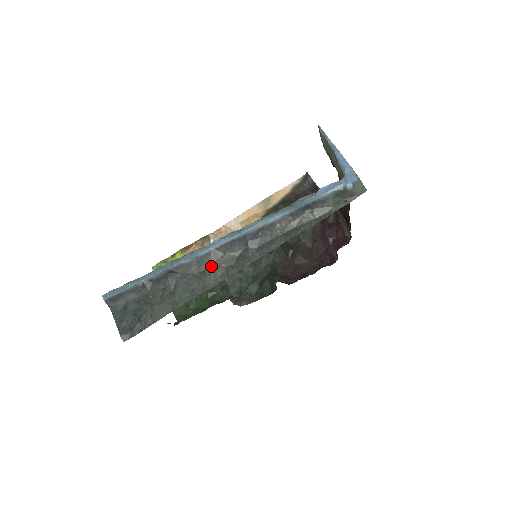
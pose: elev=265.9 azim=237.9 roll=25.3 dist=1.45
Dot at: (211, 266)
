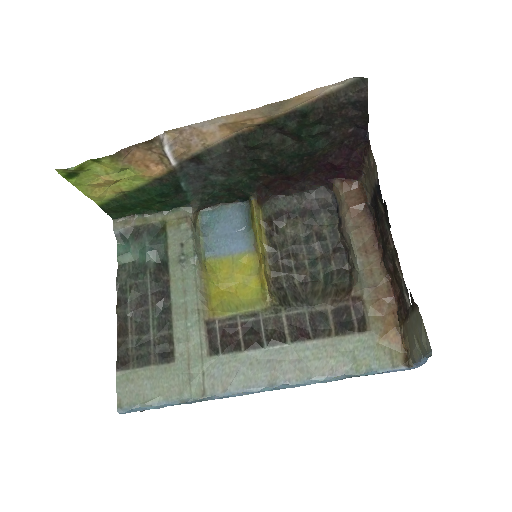
Dot at: occluded
